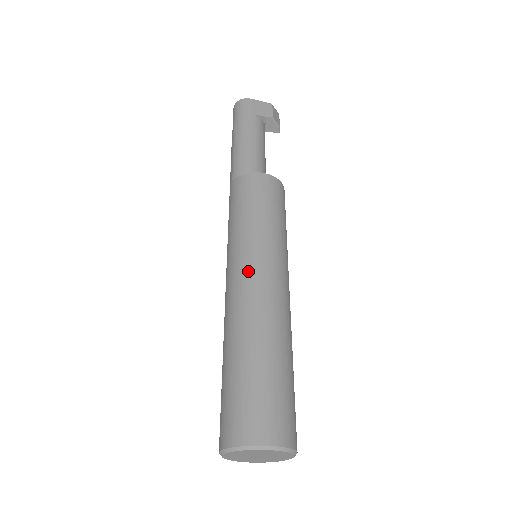
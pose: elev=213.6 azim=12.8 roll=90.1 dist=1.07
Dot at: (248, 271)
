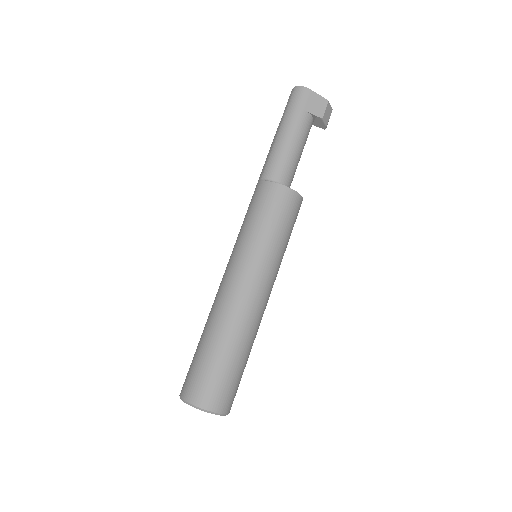
Dot at: (241, 278)
